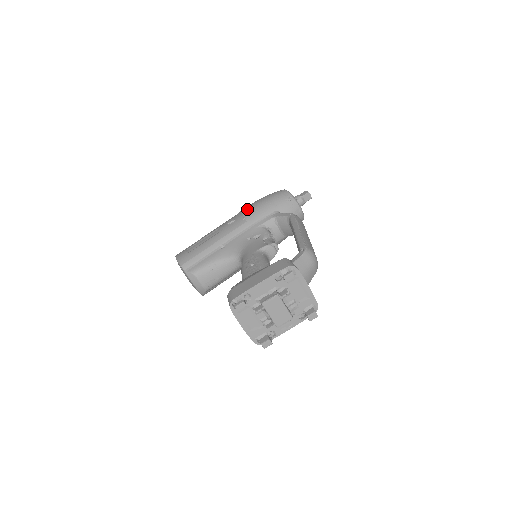
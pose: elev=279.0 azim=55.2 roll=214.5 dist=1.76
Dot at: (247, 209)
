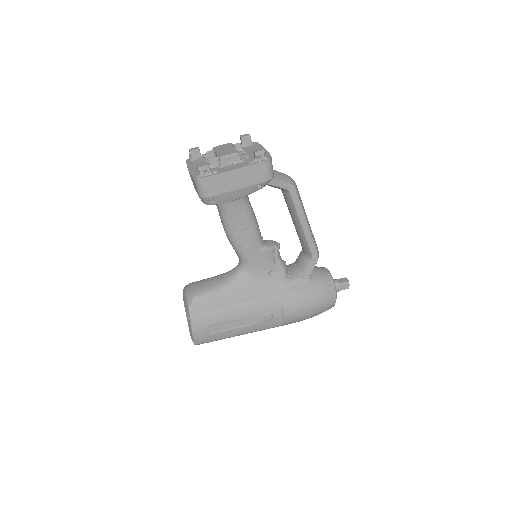
Dot at: occluded
